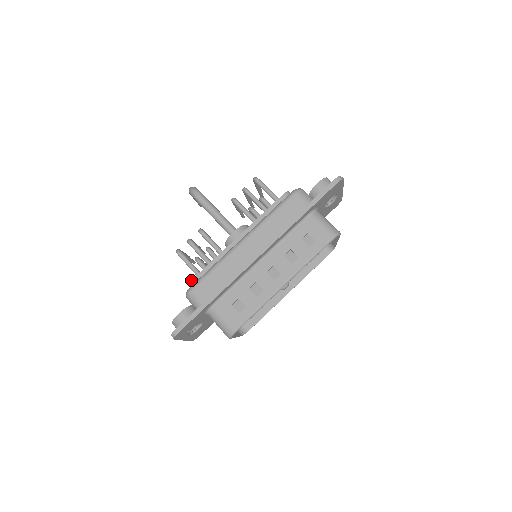
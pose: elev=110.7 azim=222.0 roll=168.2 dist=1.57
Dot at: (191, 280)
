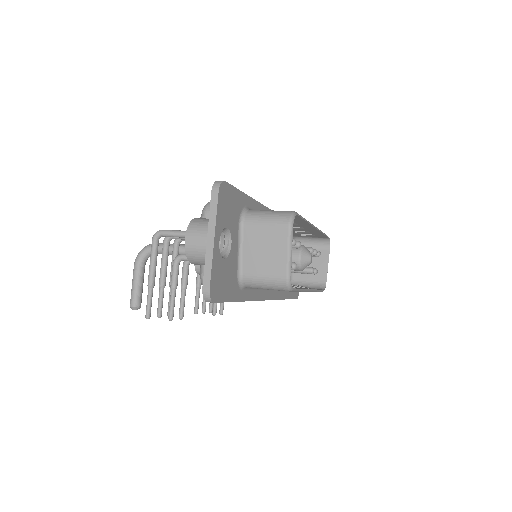
Dot at: occluded
